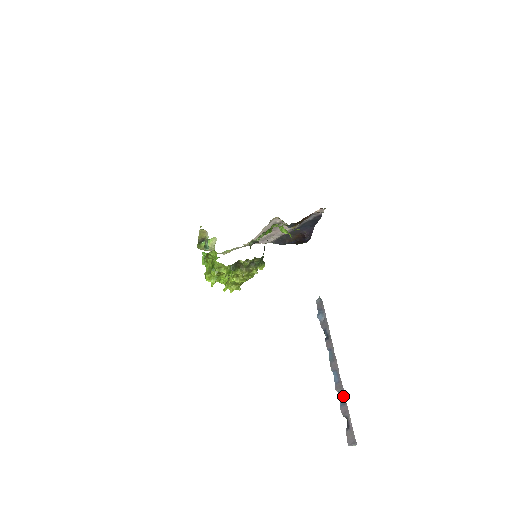
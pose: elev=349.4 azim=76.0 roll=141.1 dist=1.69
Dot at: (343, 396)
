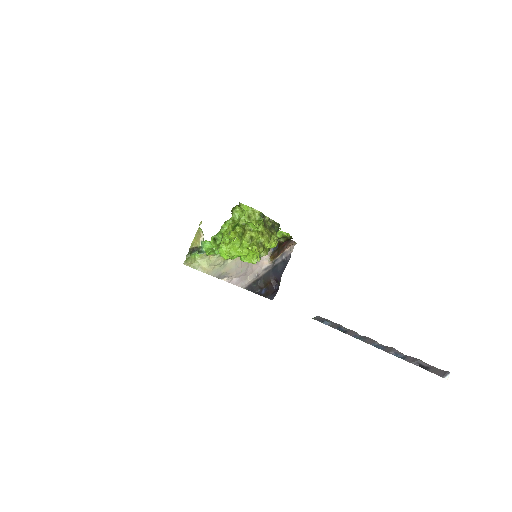
Dot at: (399, 353)
